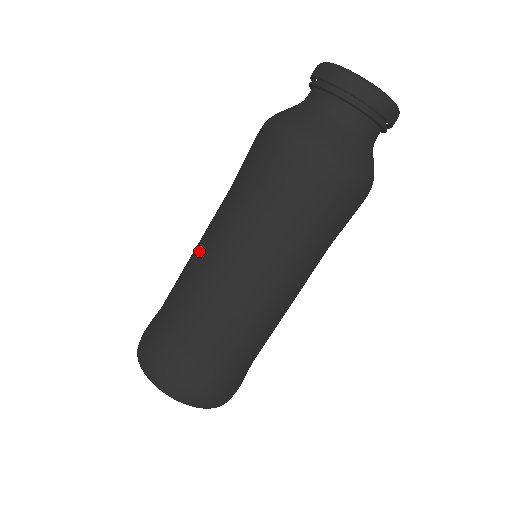
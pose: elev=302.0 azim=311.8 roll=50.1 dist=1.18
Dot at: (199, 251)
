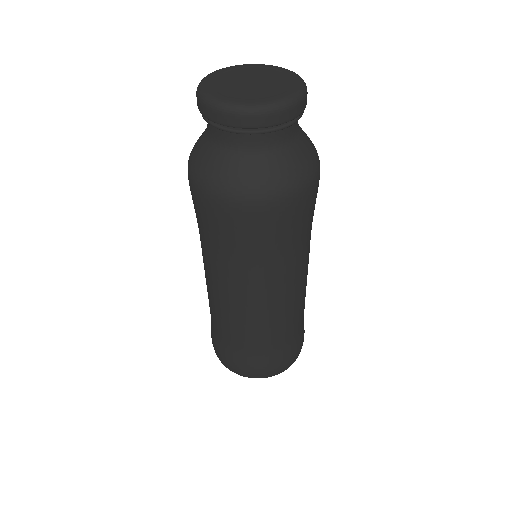
Dot at: (223, 300)
